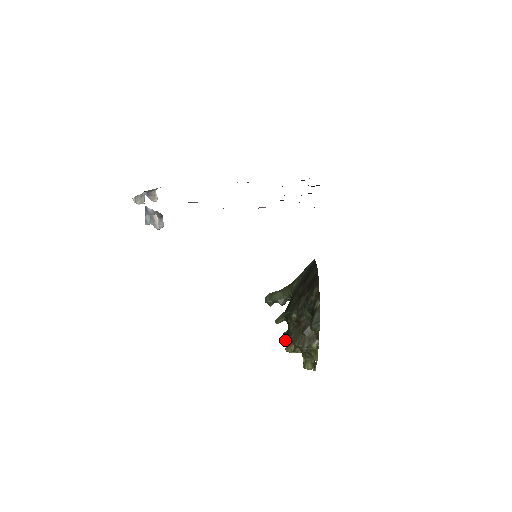
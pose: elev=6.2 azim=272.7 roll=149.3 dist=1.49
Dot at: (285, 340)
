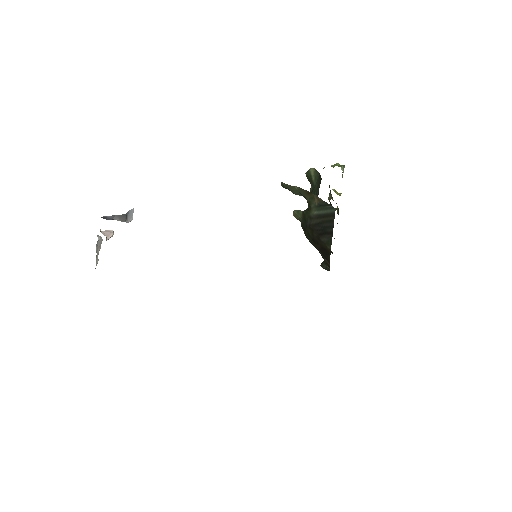
Dot at: occluded
